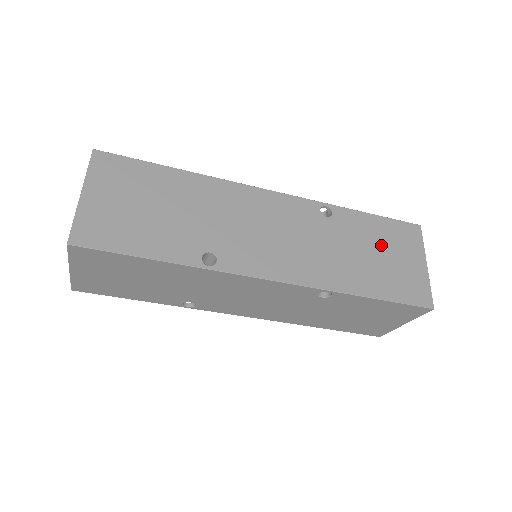
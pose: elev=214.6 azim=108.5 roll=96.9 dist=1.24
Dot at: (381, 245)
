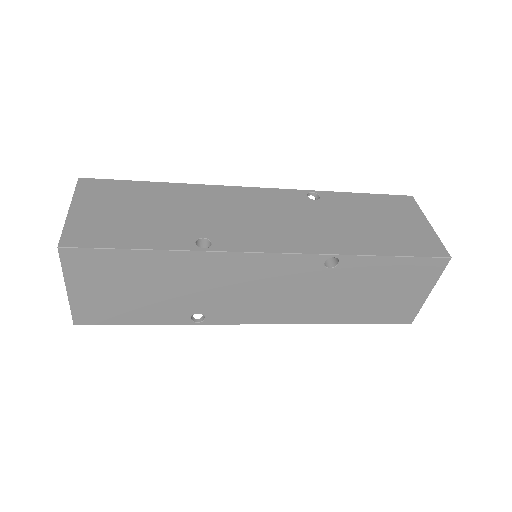
Dot at: (377, 214)
